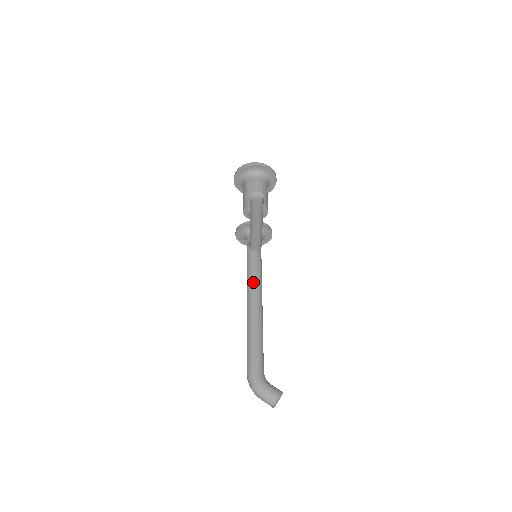
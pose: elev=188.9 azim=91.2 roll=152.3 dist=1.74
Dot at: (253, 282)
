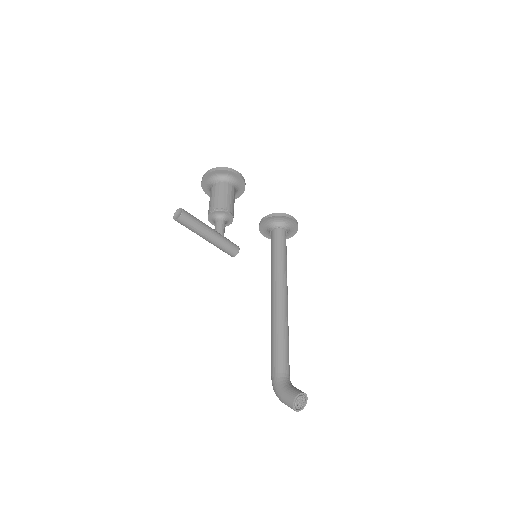
Dot at: (273, 280)
